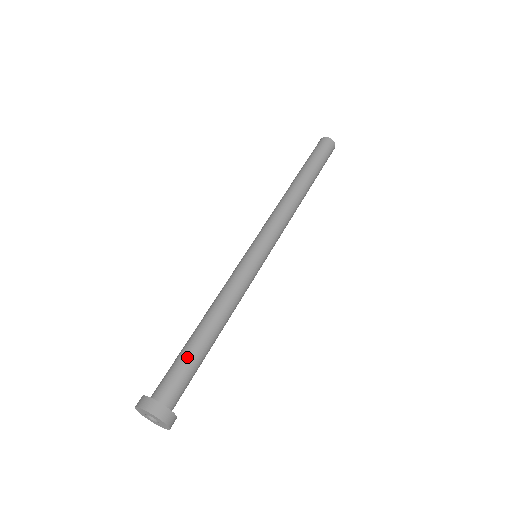
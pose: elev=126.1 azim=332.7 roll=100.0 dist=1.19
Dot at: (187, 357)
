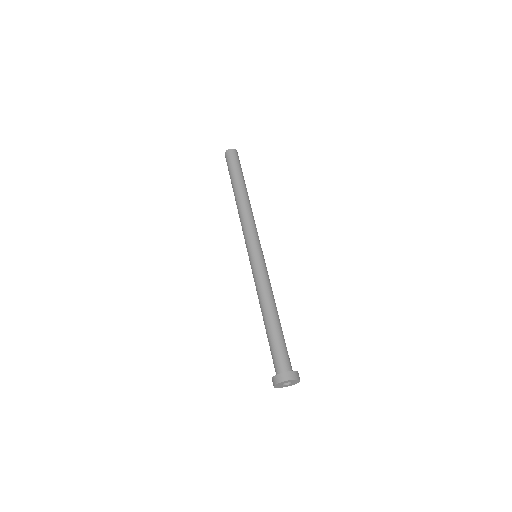
Dot at: (271, 341)
